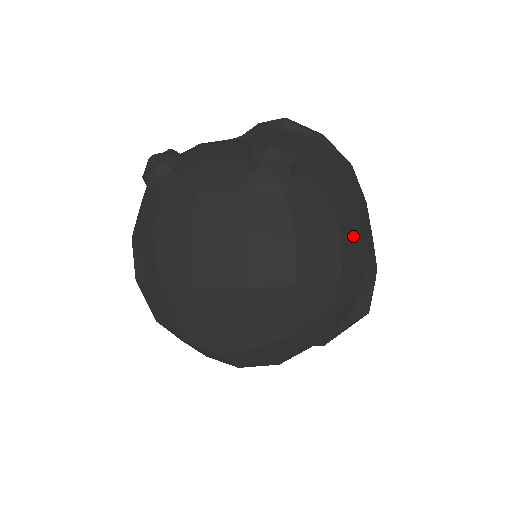
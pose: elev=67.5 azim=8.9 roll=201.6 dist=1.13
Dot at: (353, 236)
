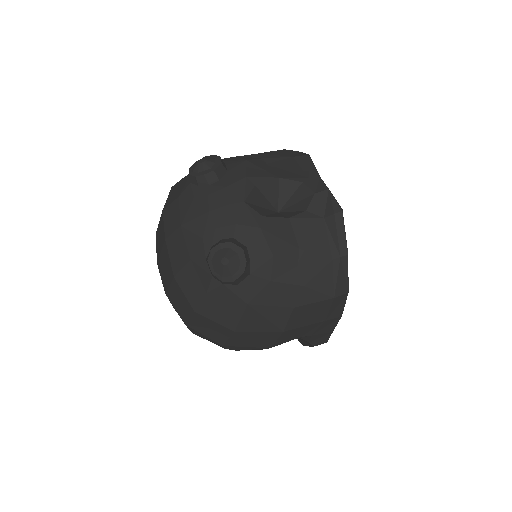
Dot at: (256, 337)
